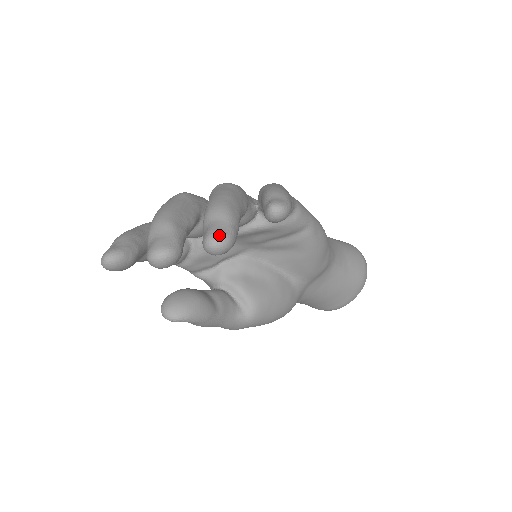
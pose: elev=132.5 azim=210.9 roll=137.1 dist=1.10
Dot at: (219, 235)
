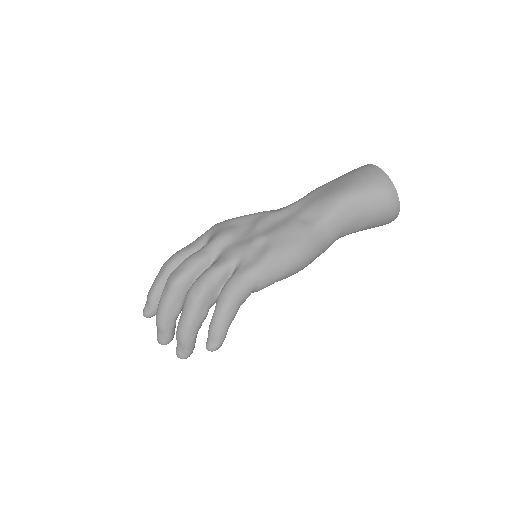
Dot at: (180, 357)
